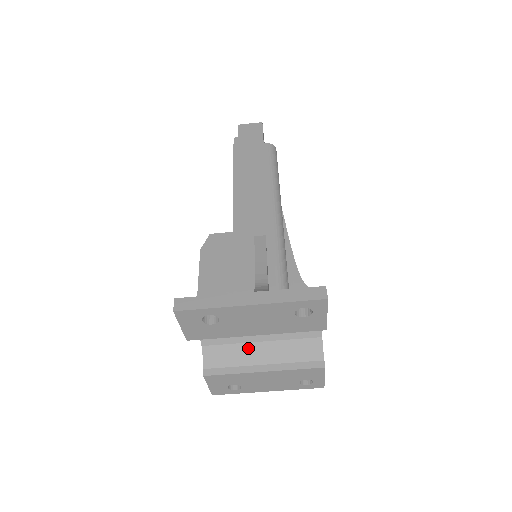
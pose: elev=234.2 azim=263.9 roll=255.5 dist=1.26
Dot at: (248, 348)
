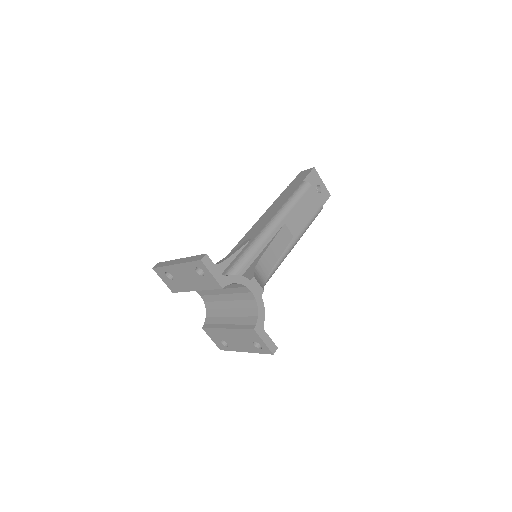
Dot at: (224, 312)
